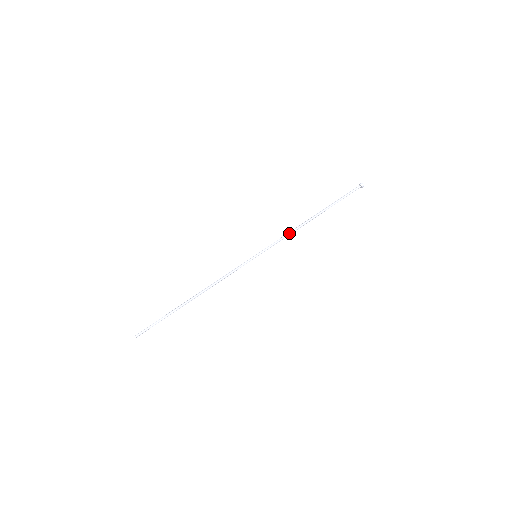
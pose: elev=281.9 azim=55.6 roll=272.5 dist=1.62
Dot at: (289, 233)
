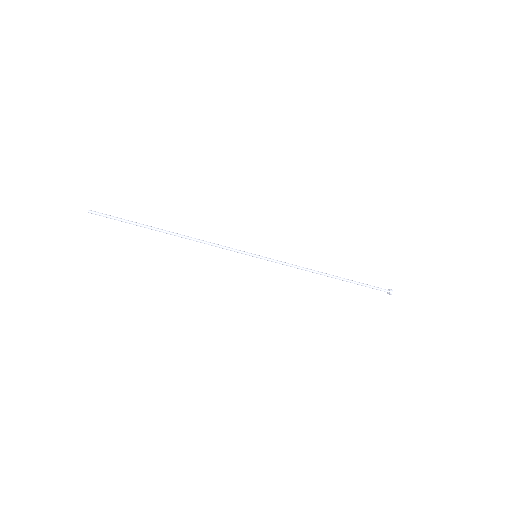
Dot at: occluded
